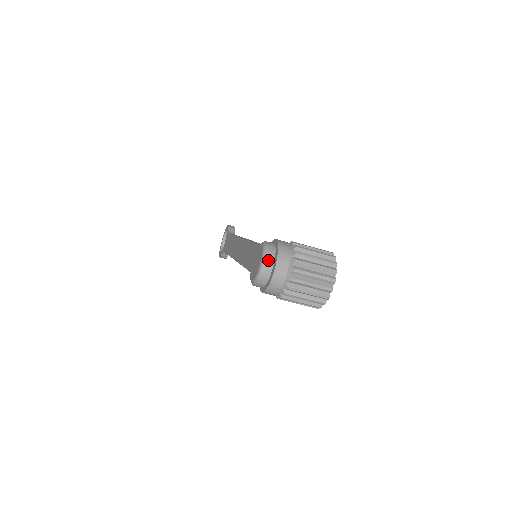
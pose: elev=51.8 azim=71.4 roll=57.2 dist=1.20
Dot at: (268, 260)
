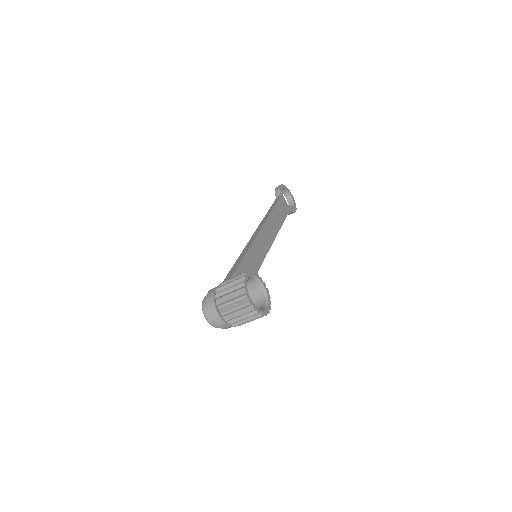
Dot at: (207, 316)
